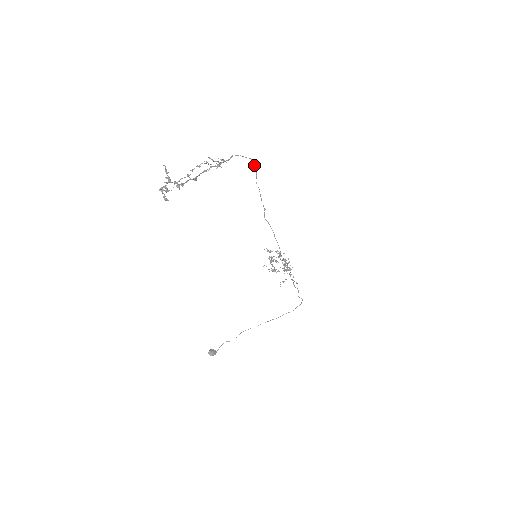
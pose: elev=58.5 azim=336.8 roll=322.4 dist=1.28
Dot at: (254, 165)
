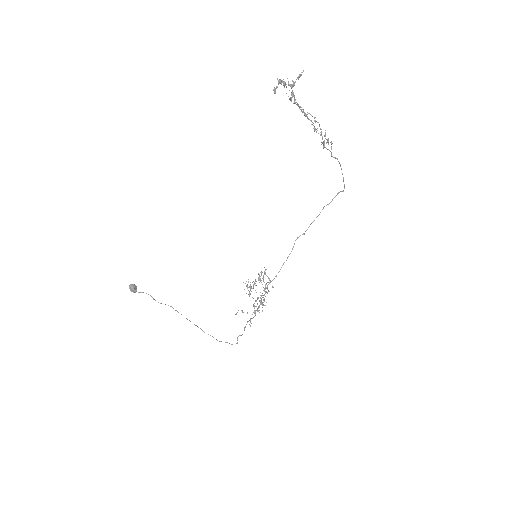
Dot at: (338, 192)
